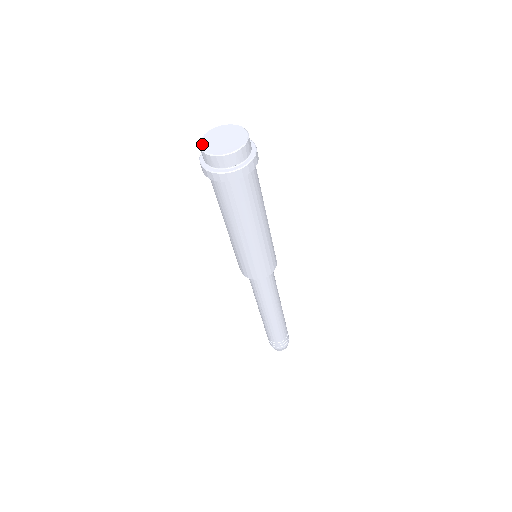
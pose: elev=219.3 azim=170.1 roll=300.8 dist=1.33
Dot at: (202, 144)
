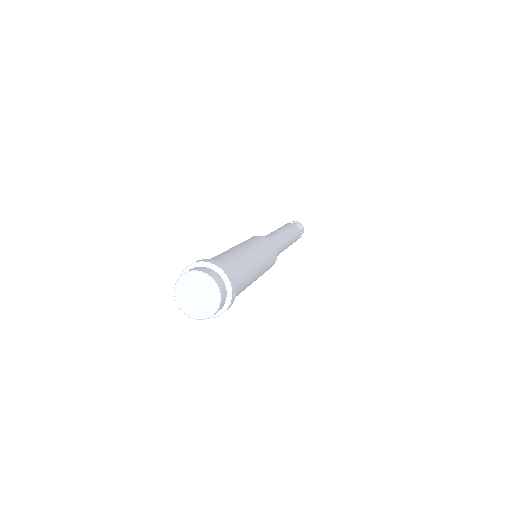
Dot at: (187, 313)
